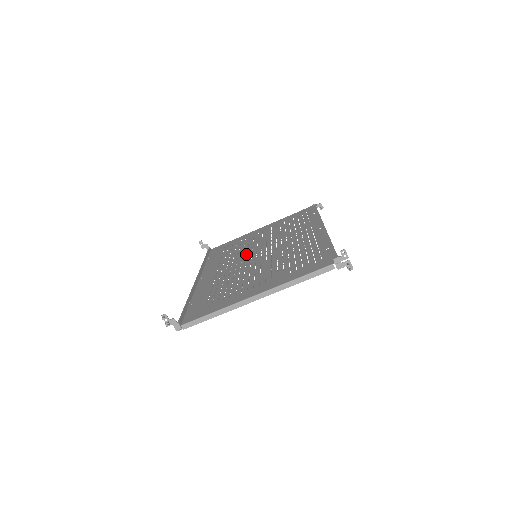
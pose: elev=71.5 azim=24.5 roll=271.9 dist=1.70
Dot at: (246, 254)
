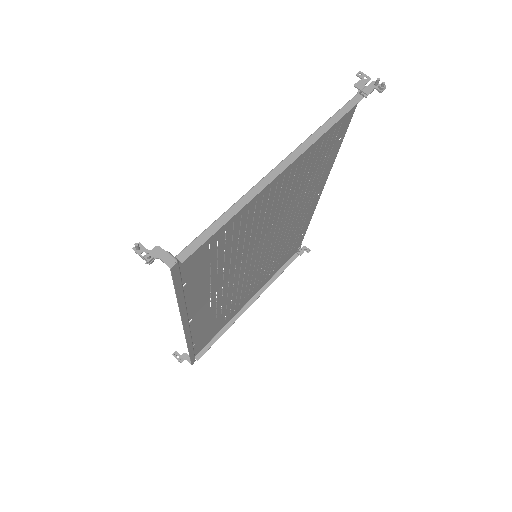
Dot at: (242, 276)
